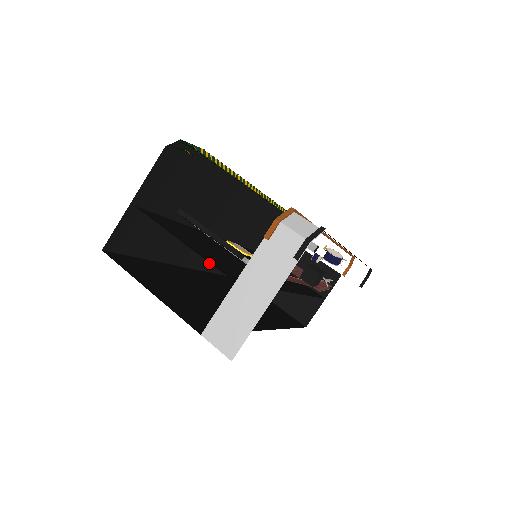
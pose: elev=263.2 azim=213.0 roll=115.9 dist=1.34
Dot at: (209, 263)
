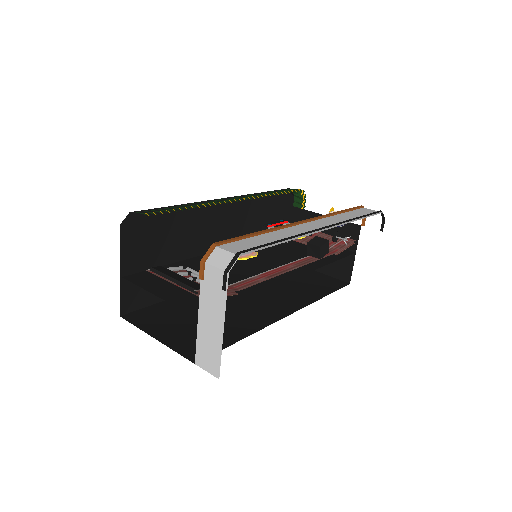
Dot at: occluded
